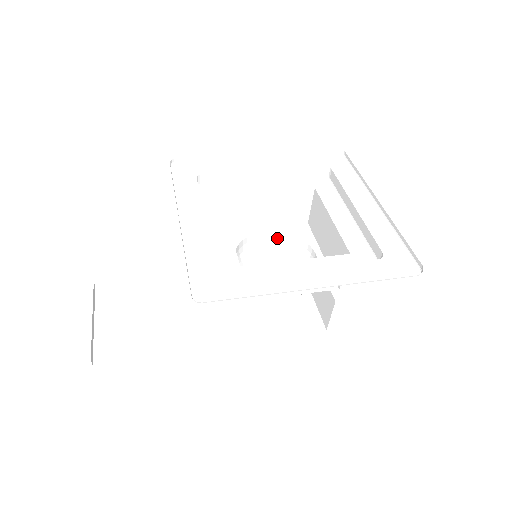
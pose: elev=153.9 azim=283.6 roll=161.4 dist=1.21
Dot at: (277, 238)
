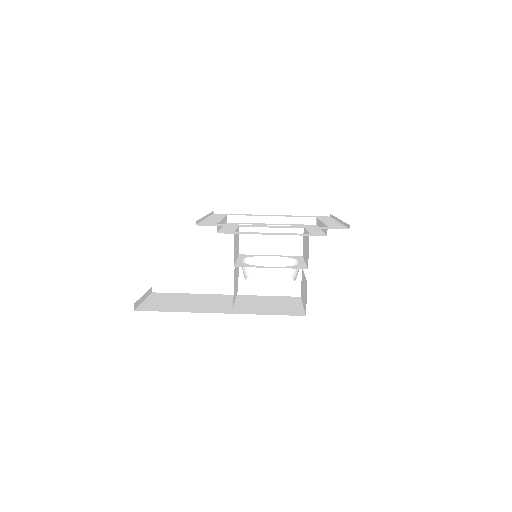
Dot at: (279, 262)
